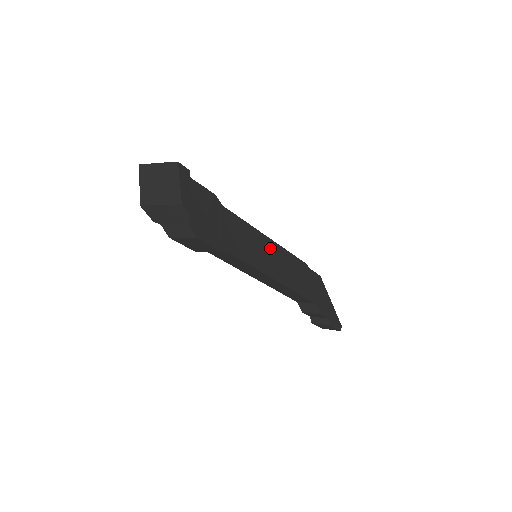
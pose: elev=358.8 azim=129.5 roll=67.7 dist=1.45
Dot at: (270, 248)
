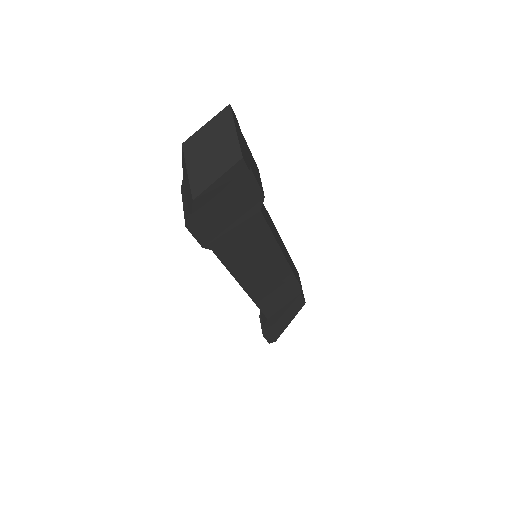
Dot at: (274, 264)
